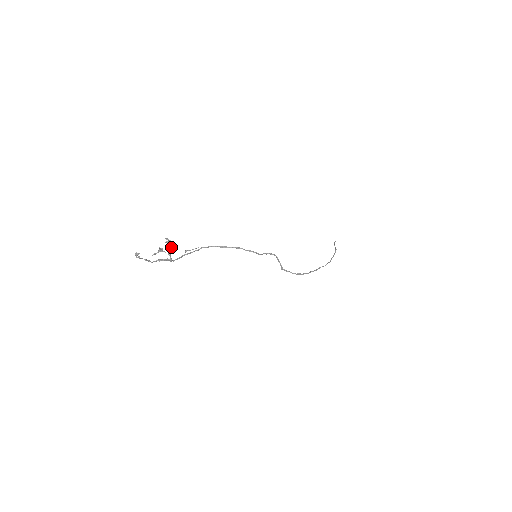
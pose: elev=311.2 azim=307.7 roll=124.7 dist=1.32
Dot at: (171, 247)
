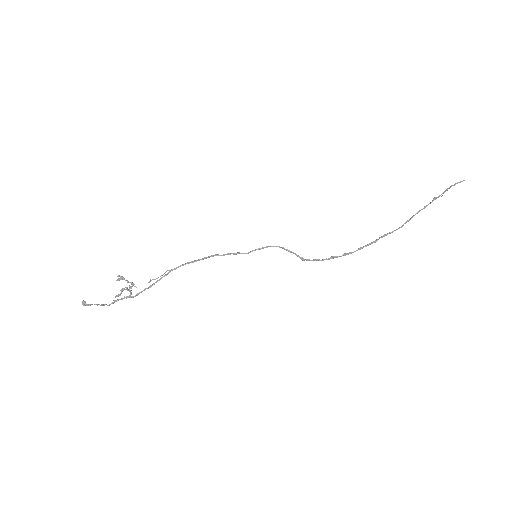
Dot at: occluded
